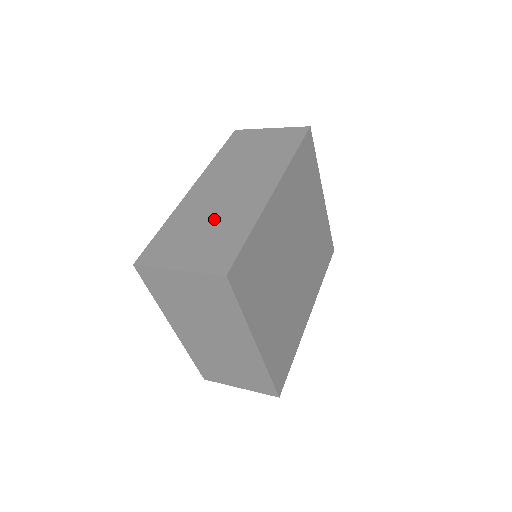
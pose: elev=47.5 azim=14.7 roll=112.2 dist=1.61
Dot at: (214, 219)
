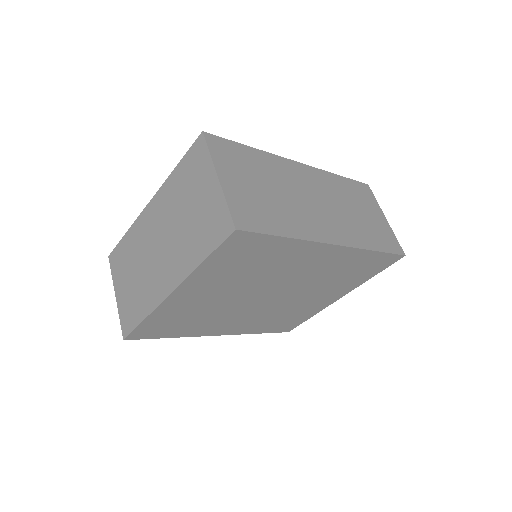
Dot at: (282, 196)
